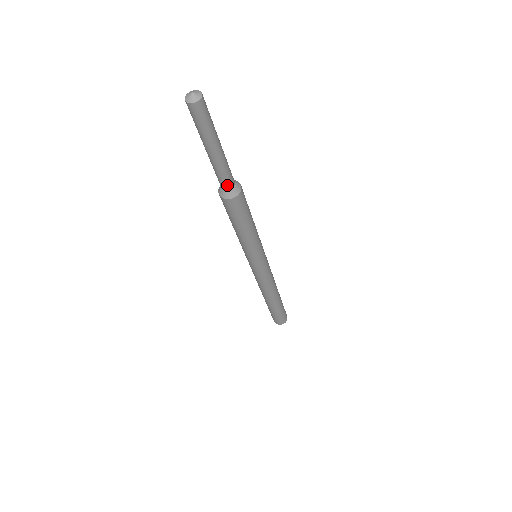
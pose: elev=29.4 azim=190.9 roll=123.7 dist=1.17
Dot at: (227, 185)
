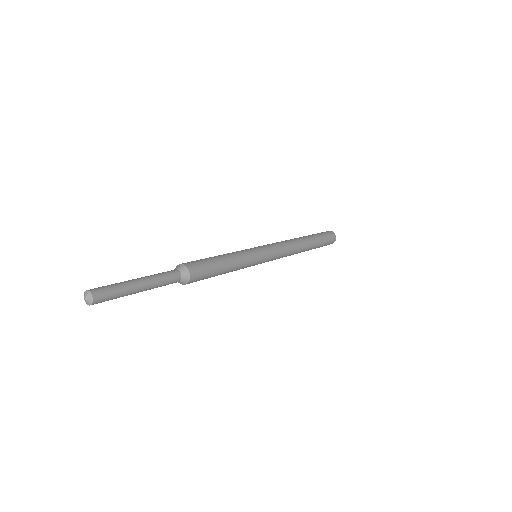
Dot at: occluded
